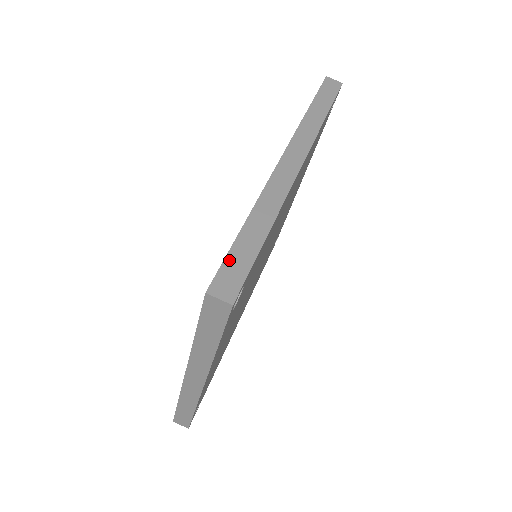
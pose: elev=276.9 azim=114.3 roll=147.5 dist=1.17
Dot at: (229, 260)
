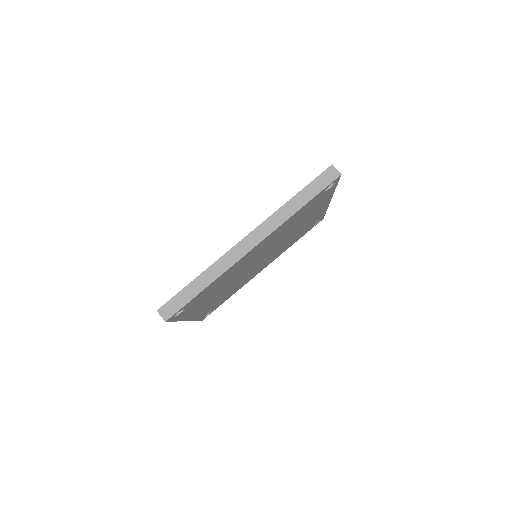
Dot at: (176, 297)
